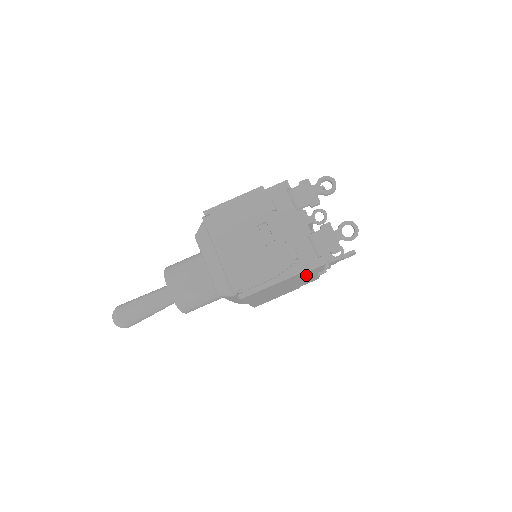
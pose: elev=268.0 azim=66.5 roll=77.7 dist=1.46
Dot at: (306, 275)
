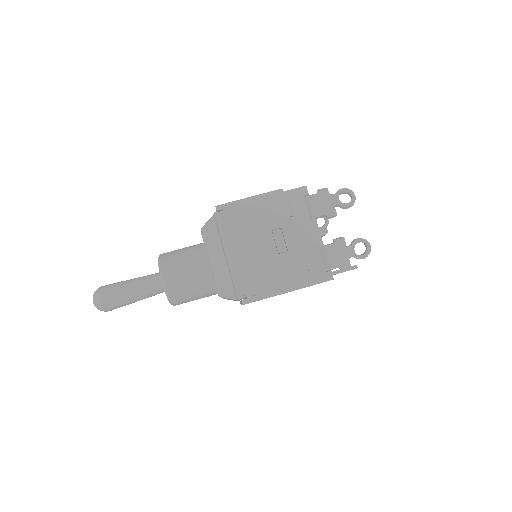
Dot at: occluded
